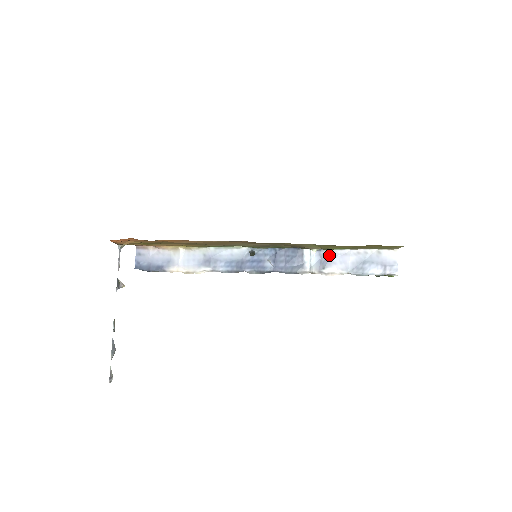
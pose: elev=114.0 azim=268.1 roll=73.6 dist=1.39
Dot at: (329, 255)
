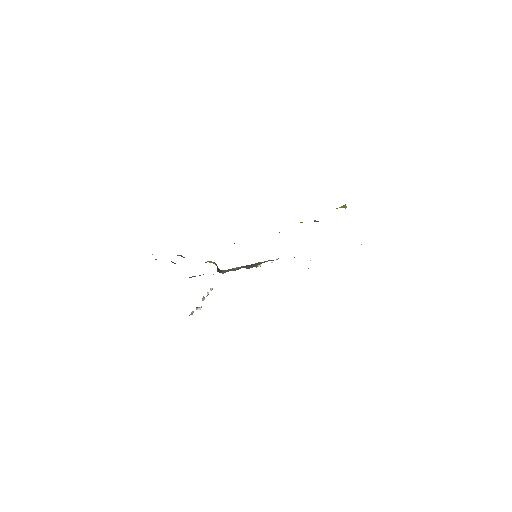
Dot at: occluded
